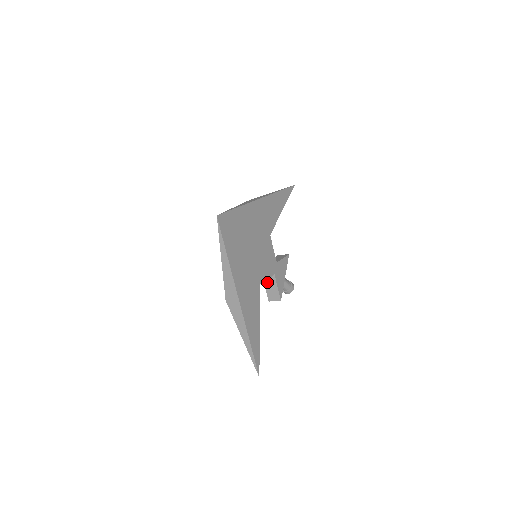
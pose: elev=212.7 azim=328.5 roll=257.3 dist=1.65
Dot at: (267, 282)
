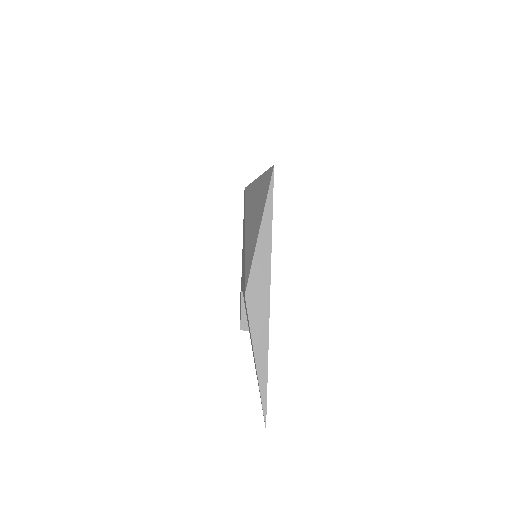
Dot at: occluded
